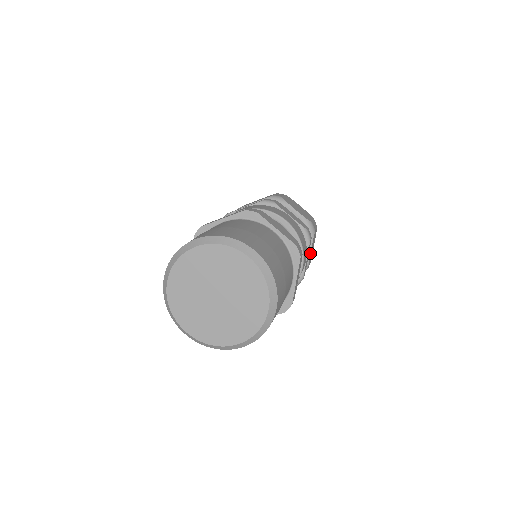
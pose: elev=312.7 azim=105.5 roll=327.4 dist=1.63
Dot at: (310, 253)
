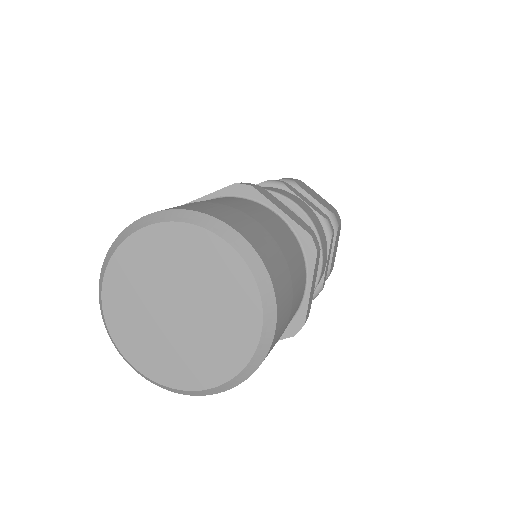
Dot at: (332, 255)
